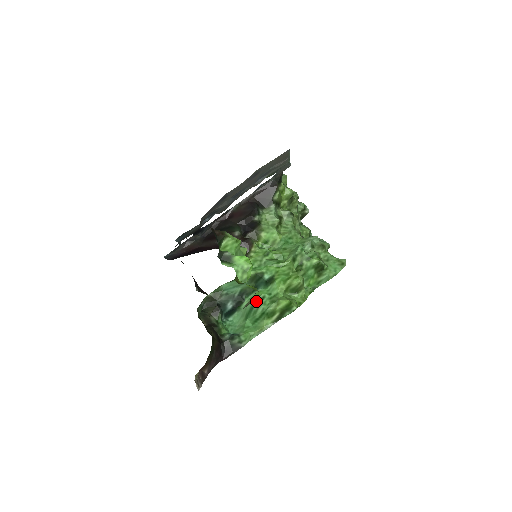
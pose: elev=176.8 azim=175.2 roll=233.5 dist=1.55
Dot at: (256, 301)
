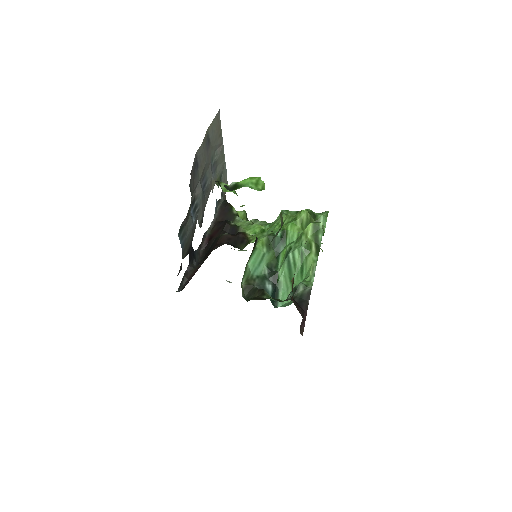
Dot at: (287, 254)
